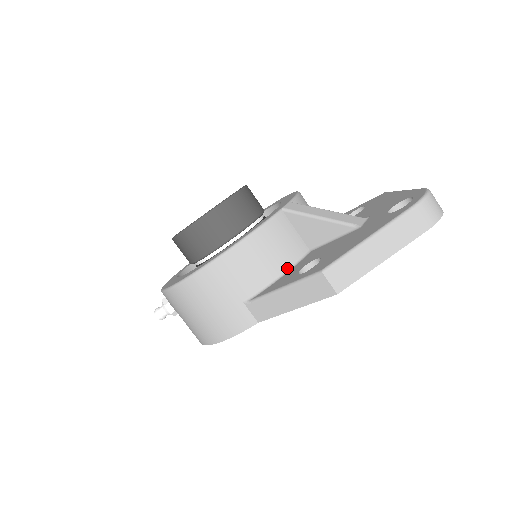
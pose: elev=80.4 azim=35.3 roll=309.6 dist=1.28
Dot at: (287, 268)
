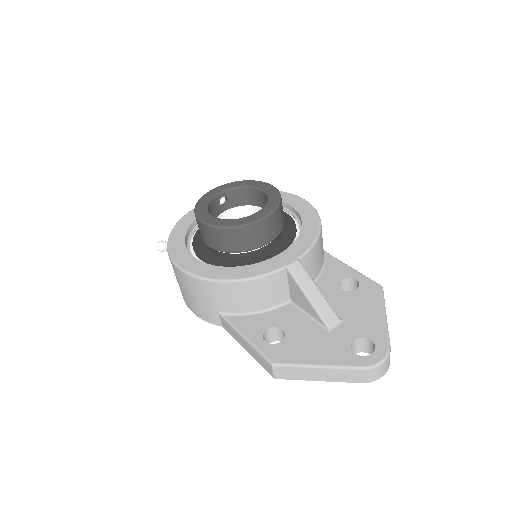
Dot at: (263, 309)
